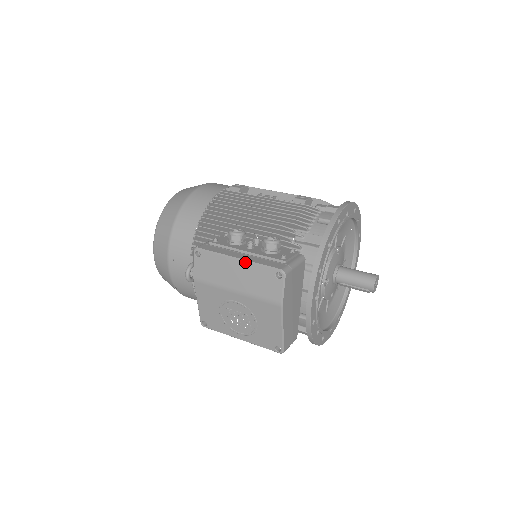
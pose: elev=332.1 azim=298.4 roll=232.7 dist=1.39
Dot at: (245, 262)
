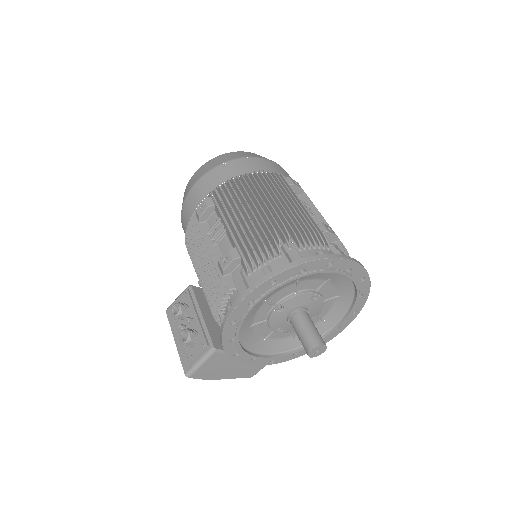
Dot at: (177, 348)
